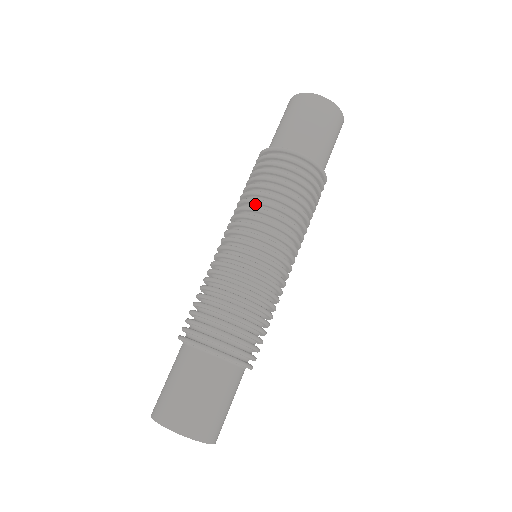
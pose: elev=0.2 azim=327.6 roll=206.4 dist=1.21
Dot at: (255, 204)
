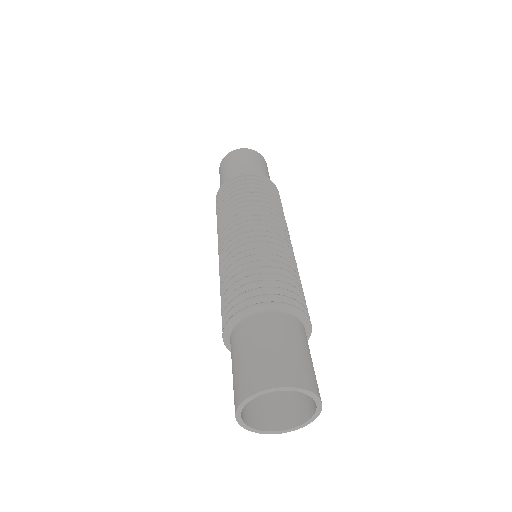
Dot at: occluded
